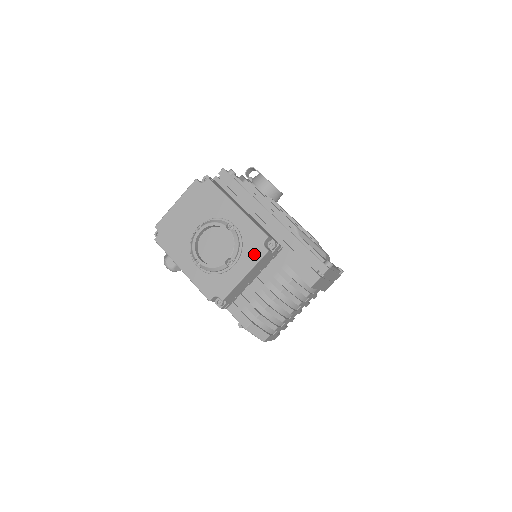
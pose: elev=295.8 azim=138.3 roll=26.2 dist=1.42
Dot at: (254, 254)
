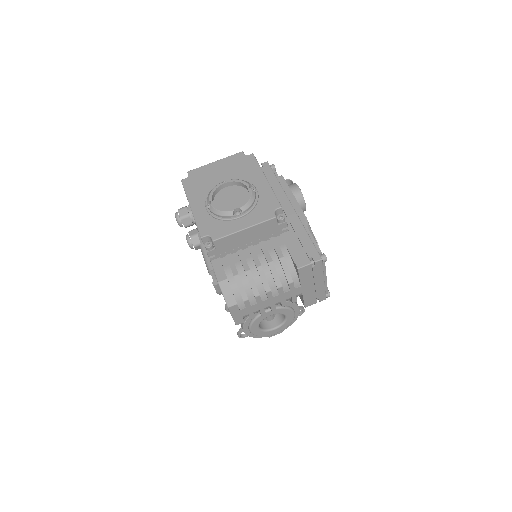
Dot at: (262, 215)
